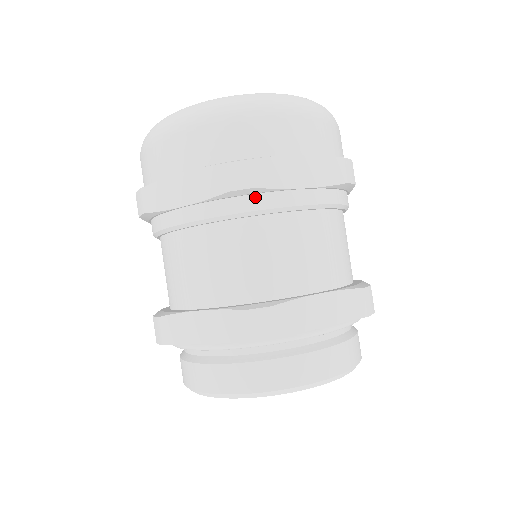
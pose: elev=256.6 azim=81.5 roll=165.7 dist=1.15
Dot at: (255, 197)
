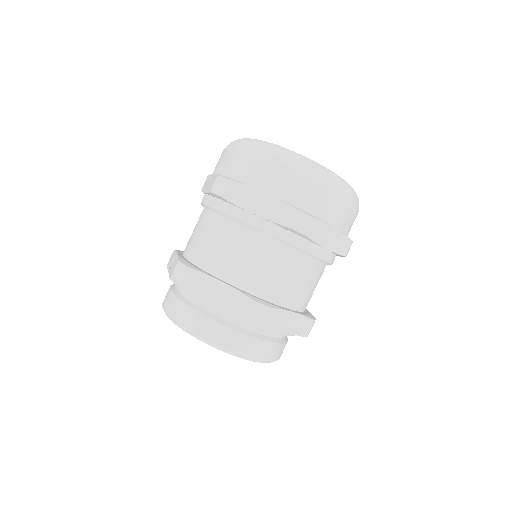
Dot at: (299, 238)
